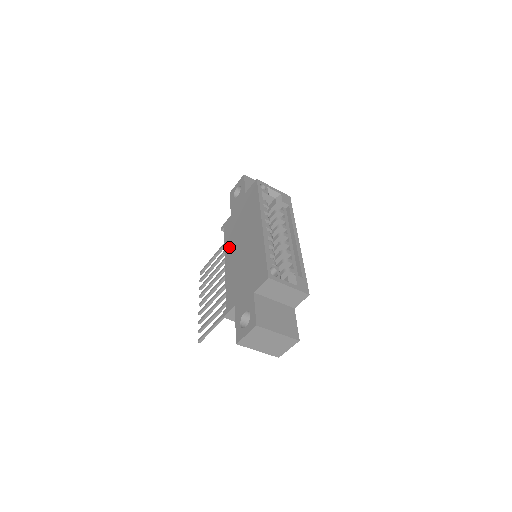
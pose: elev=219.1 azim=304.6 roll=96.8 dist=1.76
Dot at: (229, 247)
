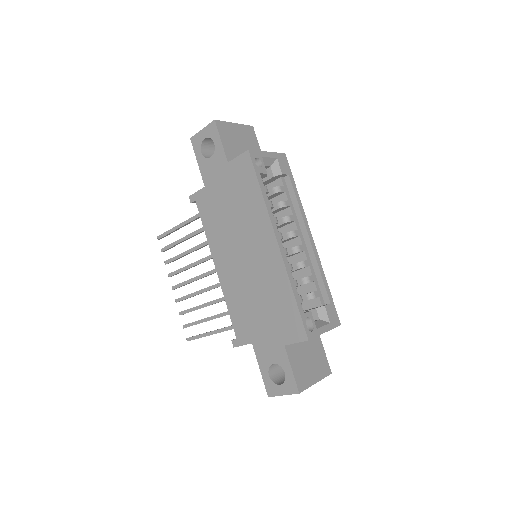
Dot at: (217, 245)
